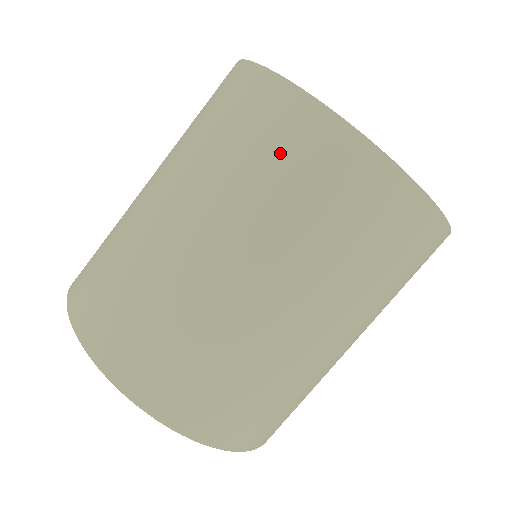
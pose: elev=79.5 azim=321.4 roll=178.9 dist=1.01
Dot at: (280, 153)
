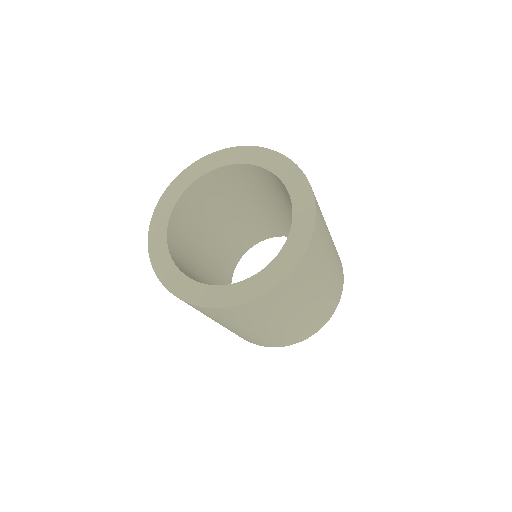
Dot at: (200, 311)
